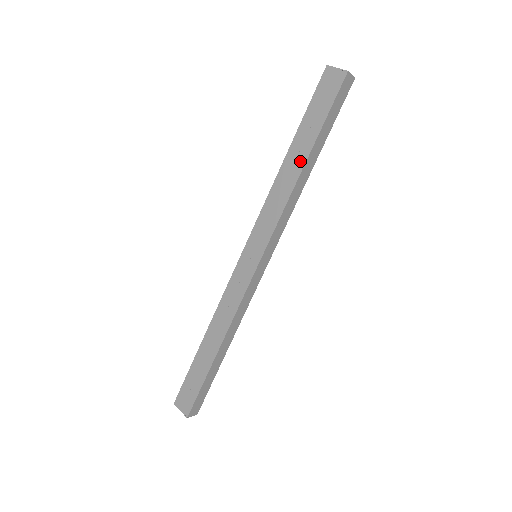
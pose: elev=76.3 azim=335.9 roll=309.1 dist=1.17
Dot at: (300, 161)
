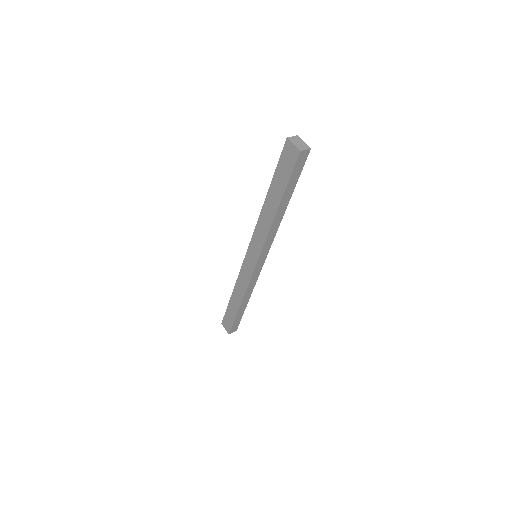
Dot at: (274, 207)
